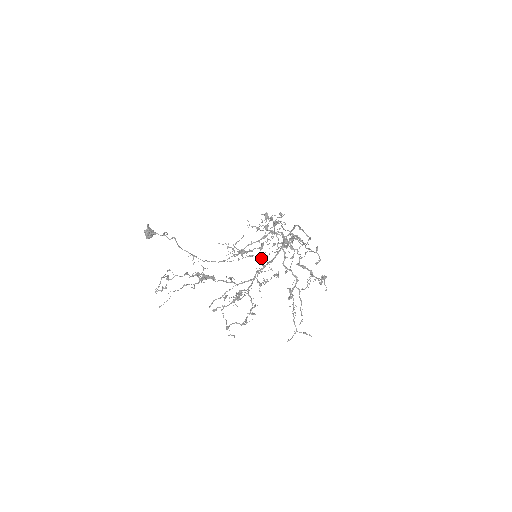
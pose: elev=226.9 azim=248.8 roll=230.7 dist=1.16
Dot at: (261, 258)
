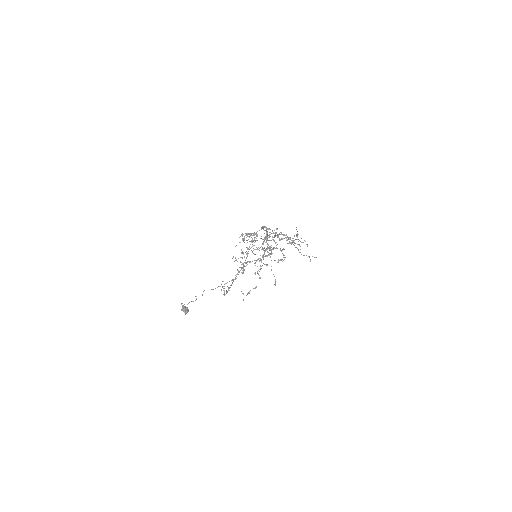
Dot at: occluded
